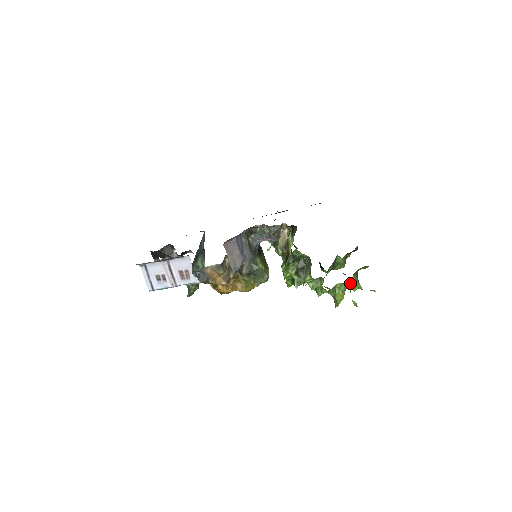
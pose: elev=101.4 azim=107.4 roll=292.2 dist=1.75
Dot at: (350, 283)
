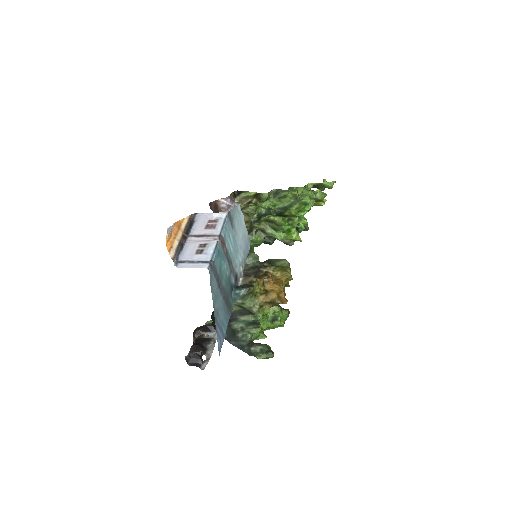
Dot at: occluded
